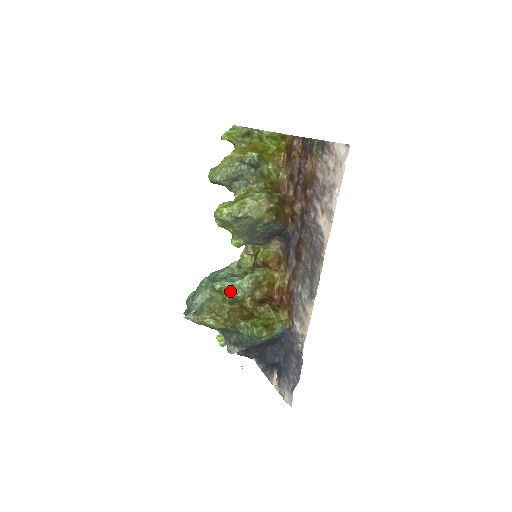
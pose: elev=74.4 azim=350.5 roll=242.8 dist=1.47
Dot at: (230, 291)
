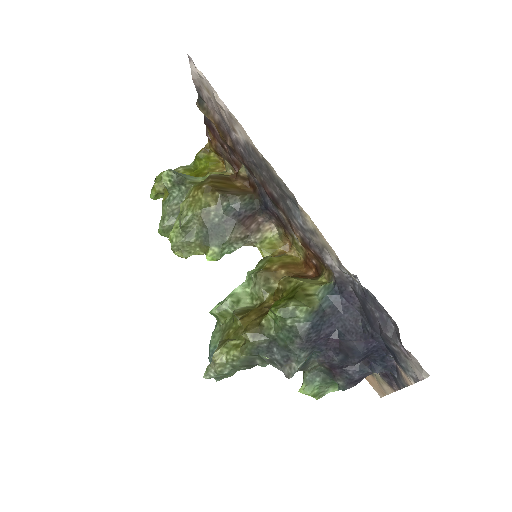
Dot at: (234, 304)
